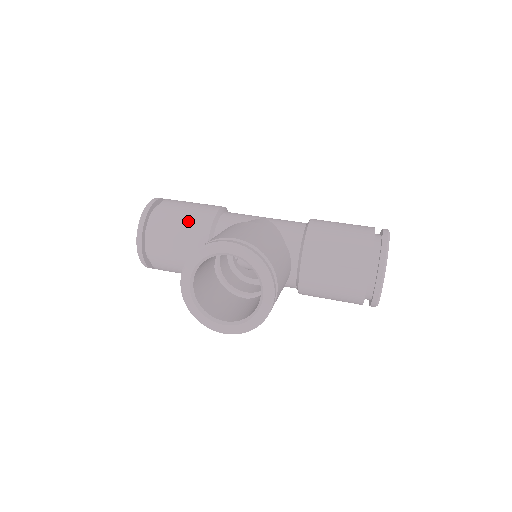
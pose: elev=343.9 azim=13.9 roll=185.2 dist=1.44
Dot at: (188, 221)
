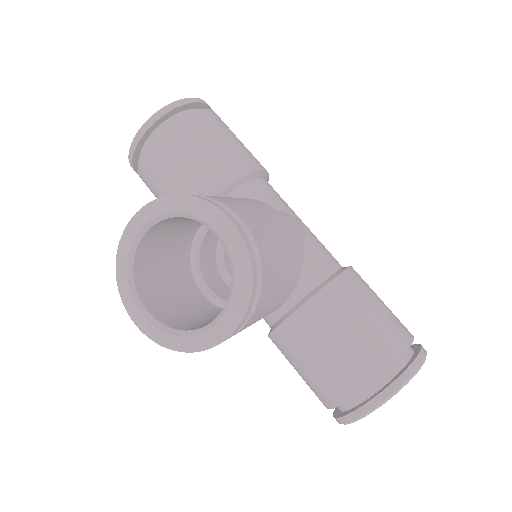
Dot at: (214, 153)
